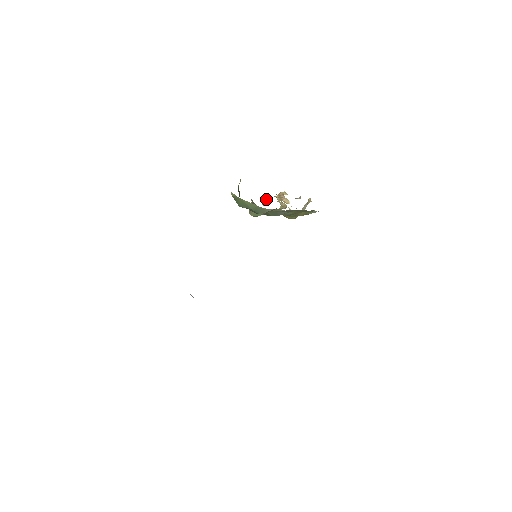
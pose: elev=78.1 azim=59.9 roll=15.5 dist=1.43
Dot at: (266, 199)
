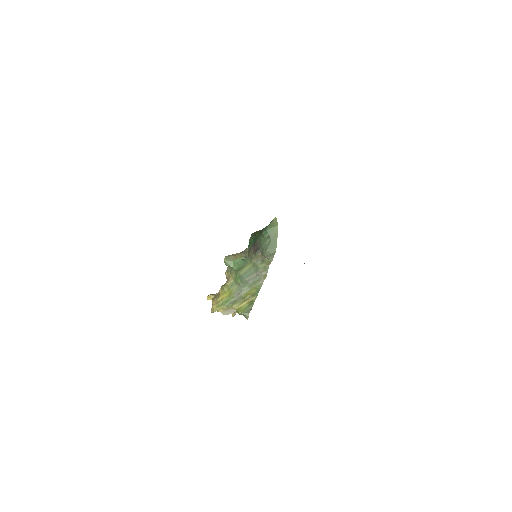
Dot at: occluded
